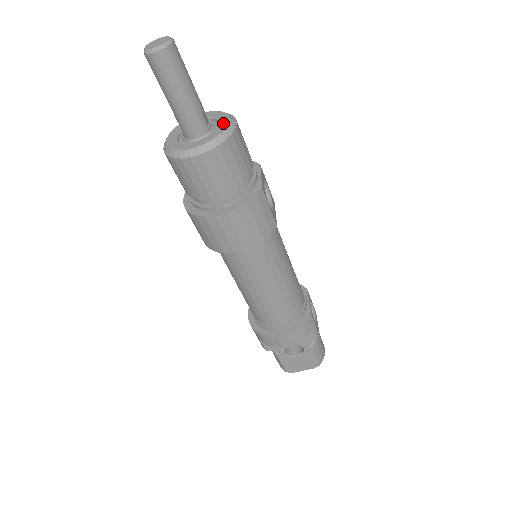
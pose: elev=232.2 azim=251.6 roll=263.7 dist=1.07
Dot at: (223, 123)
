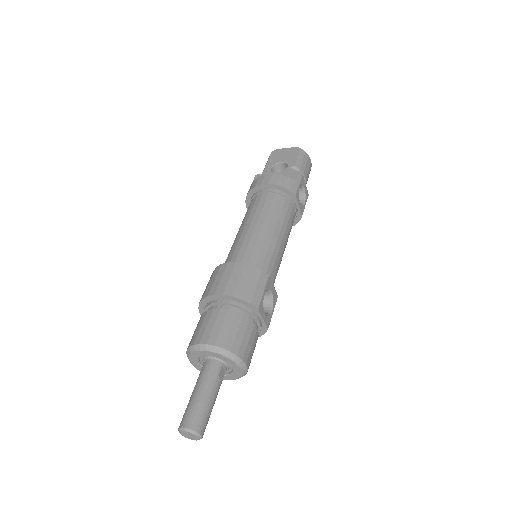
Dot at: (237, 370)
